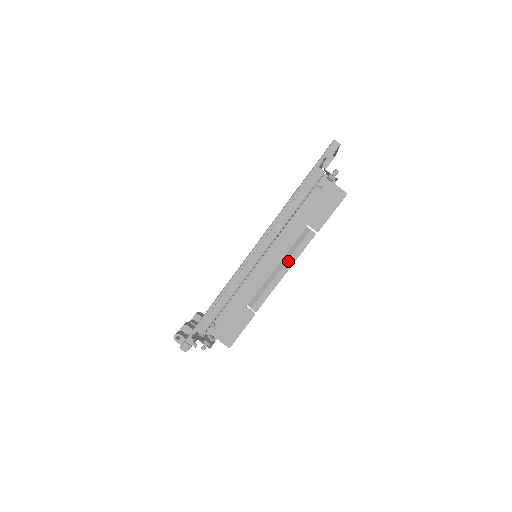
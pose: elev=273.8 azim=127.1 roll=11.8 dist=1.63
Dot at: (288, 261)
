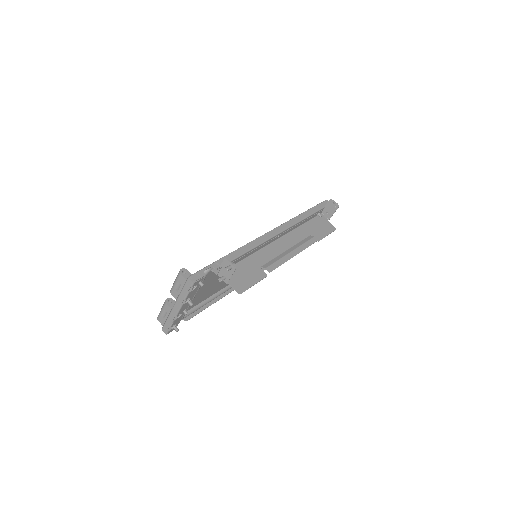
Dot at: (298, 248)
